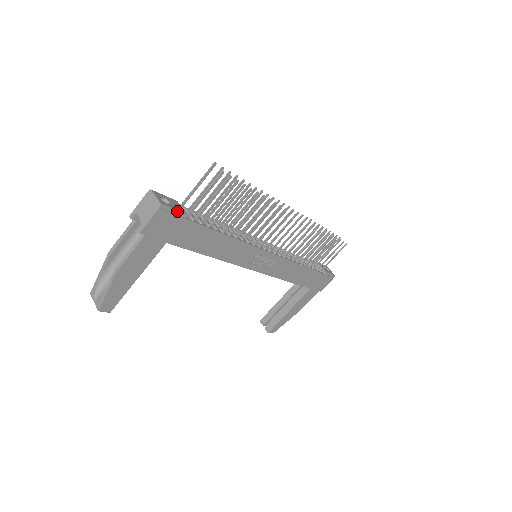
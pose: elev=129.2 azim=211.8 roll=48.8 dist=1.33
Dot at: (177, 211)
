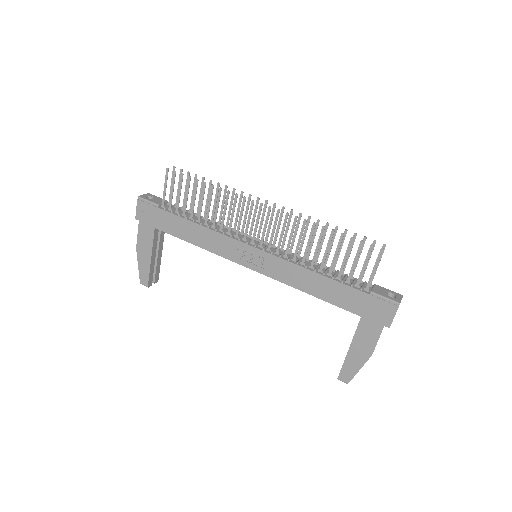
Dot at: (150, 201)
